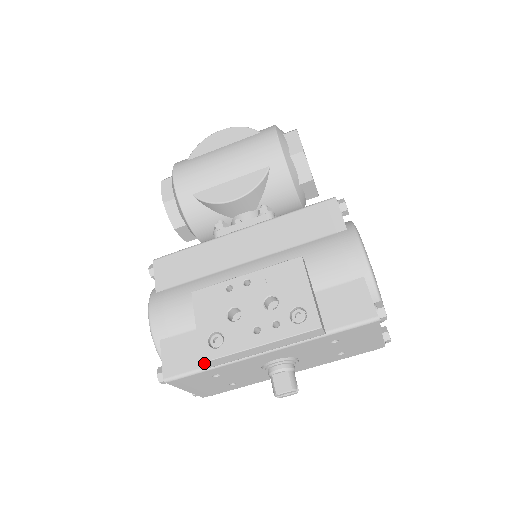
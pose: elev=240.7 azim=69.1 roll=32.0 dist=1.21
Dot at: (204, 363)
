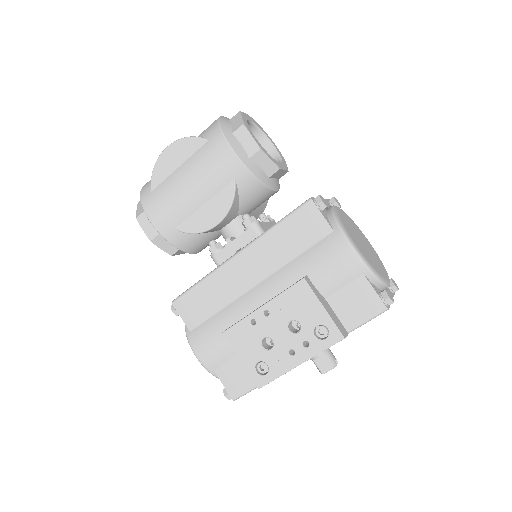
Dot at: occluded
